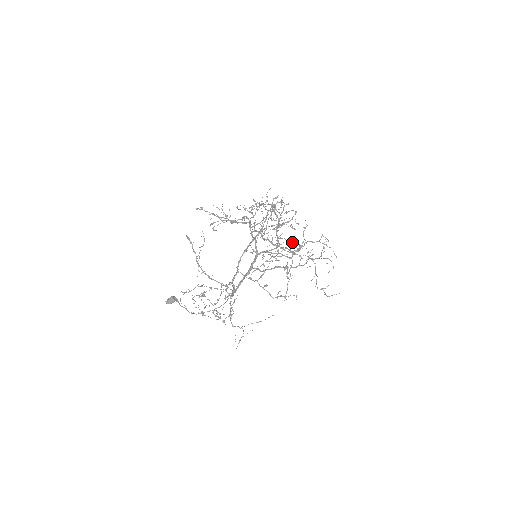
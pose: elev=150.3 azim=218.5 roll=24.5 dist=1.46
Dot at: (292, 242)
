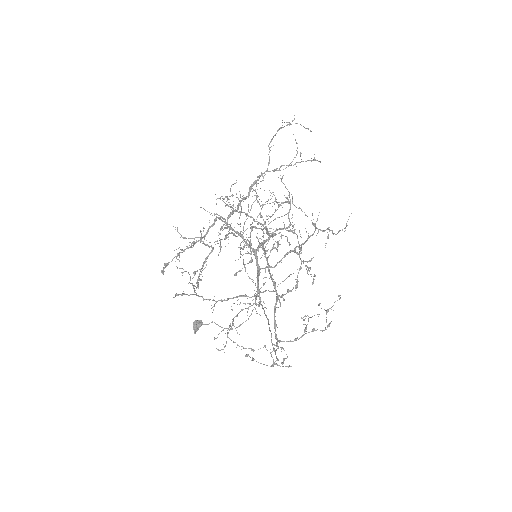
Dot at: (273, 194)
